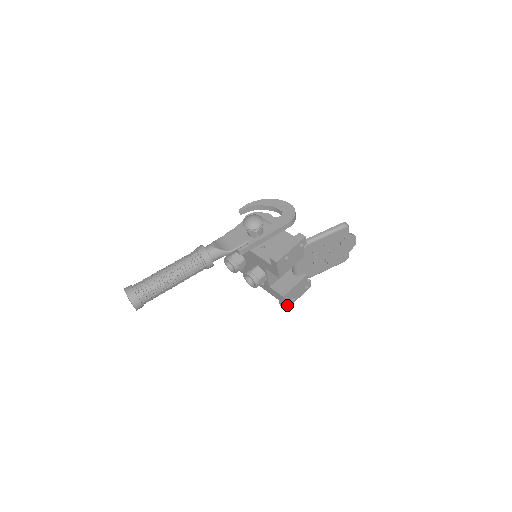
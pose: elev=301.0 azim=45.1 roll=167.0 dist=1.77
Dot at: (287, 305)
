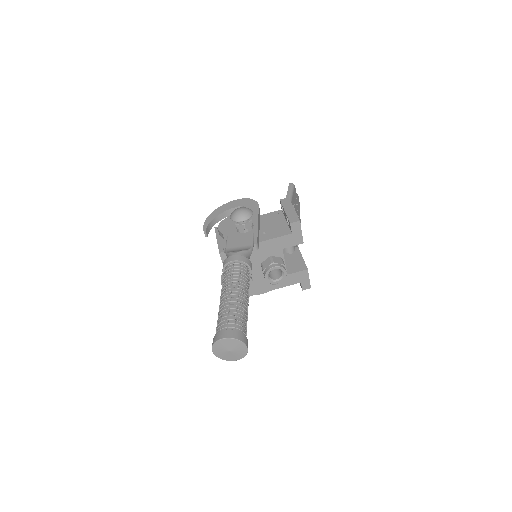
Dot at: (309, 282)
